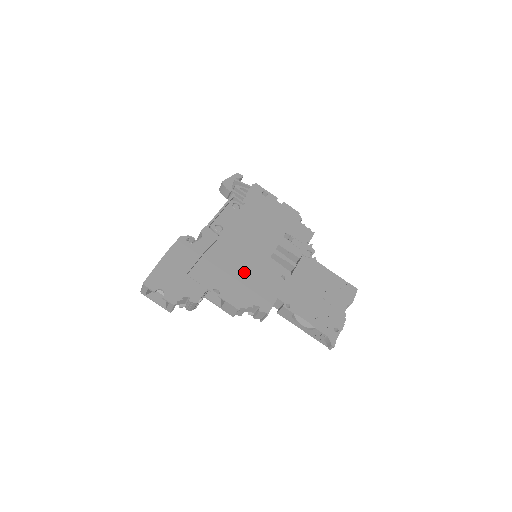
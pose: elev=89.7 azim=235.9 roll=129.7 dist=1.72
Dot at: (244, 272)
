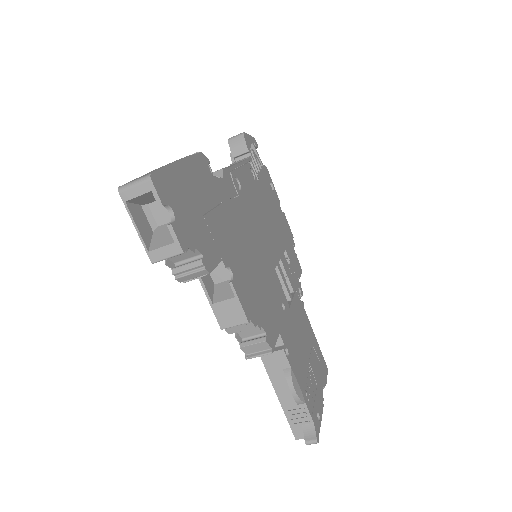
Dot at: (255, 268)
